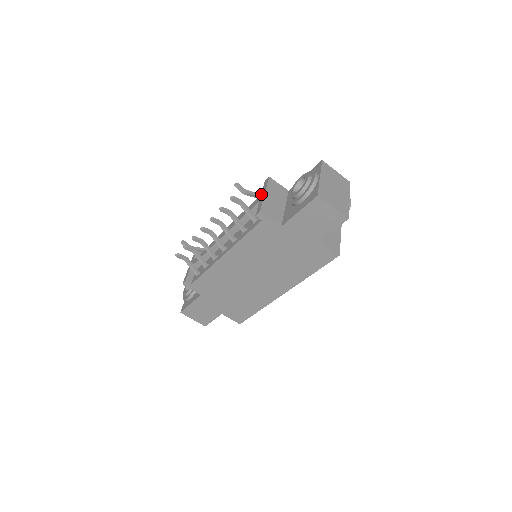
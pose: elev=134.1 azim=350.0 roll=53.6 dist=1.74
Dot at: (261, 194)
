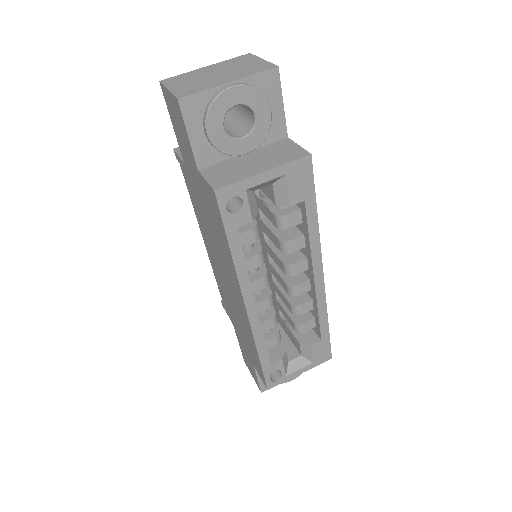
Dot at: occluded
